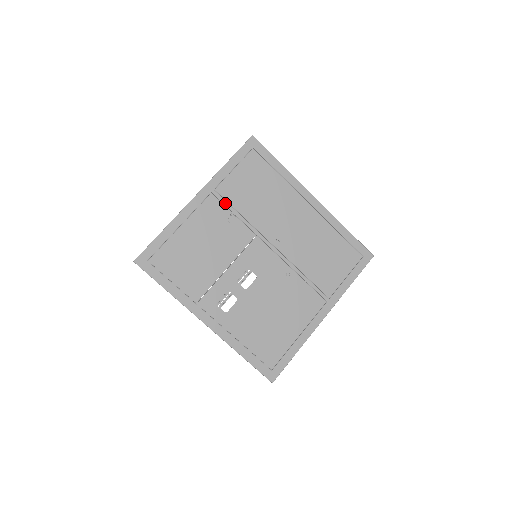
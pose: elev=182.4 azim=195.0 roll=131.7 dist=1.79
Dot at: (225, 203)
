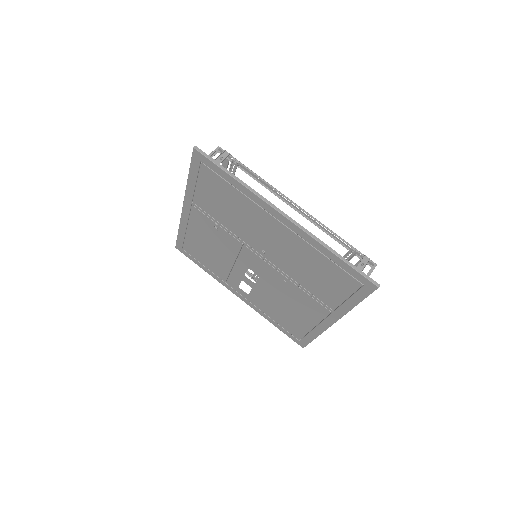
Dot at: (206, 214)
